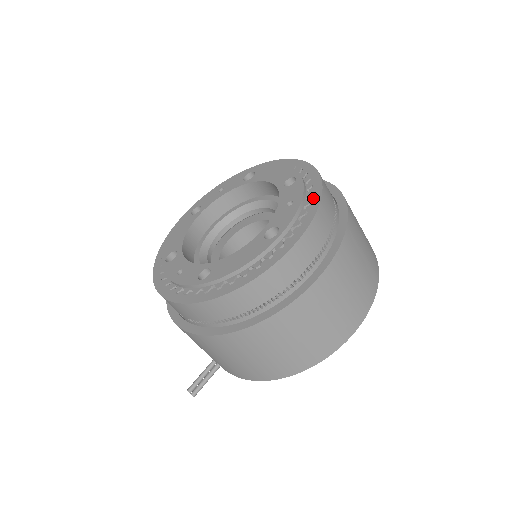
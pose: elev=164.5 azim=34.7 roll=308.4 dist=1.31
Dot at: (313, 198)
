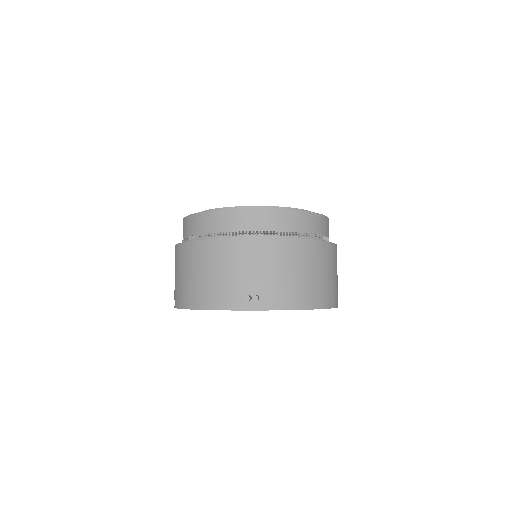
Dot at: occluded
